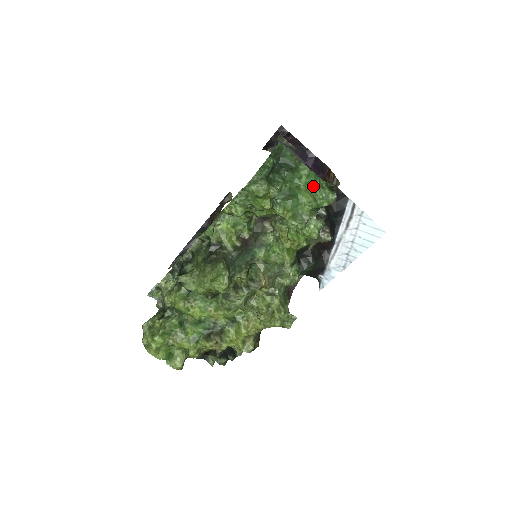
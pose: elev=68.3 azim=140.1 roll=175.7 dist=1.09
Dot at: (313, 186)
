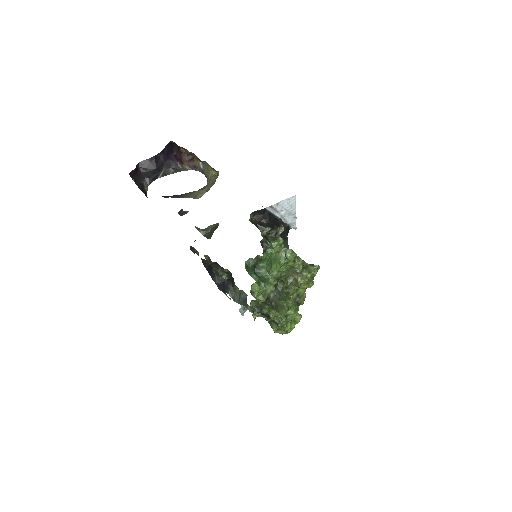
Dot at: occluded
